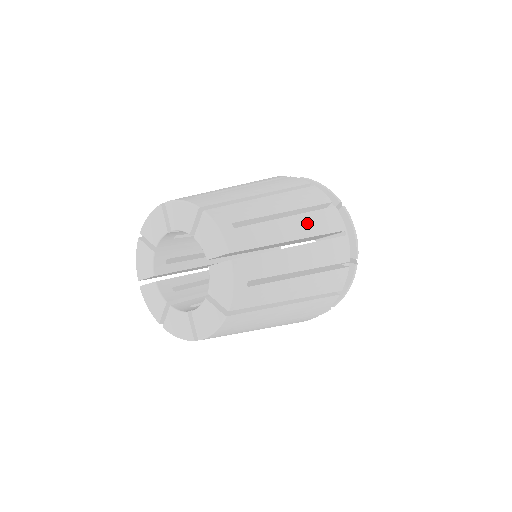
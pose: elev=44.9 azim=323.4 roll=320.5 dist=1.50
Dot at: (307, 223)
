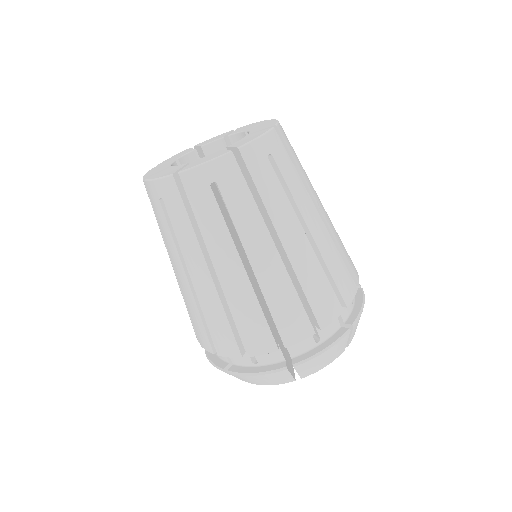
Dot at: (333, 227)
